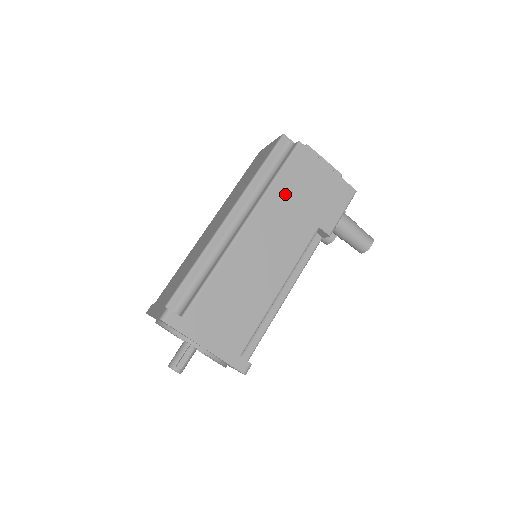
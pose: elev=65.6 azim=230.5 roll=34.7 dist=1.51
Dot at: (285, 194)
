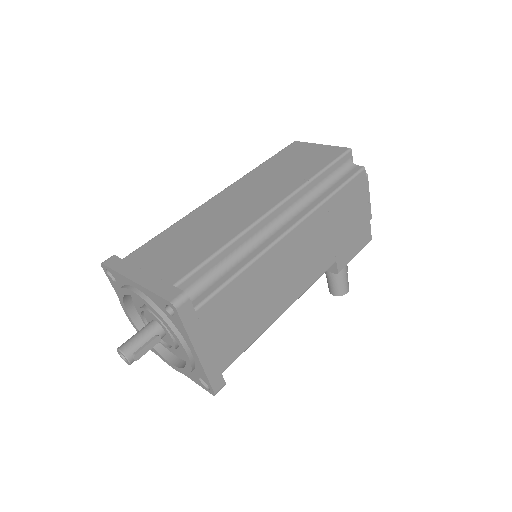
Dot at: (332, 214)
